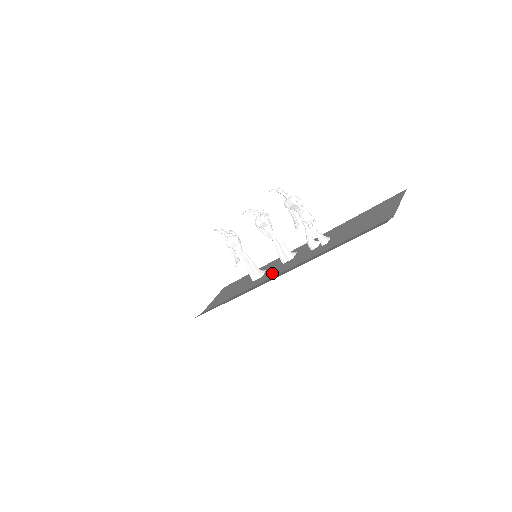
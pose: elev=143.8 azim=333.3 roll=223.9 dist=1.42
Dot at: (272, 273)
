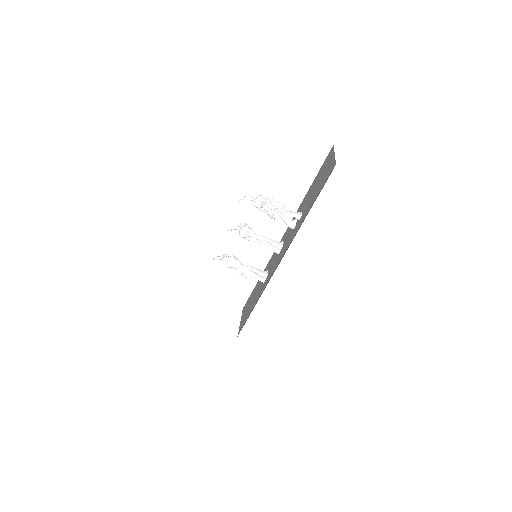
Dot at: (274, 265)
